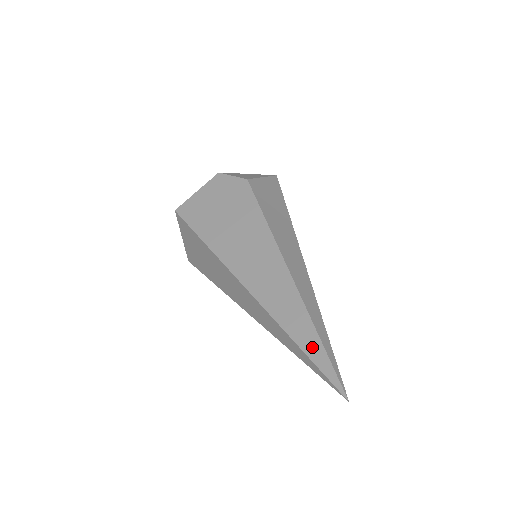
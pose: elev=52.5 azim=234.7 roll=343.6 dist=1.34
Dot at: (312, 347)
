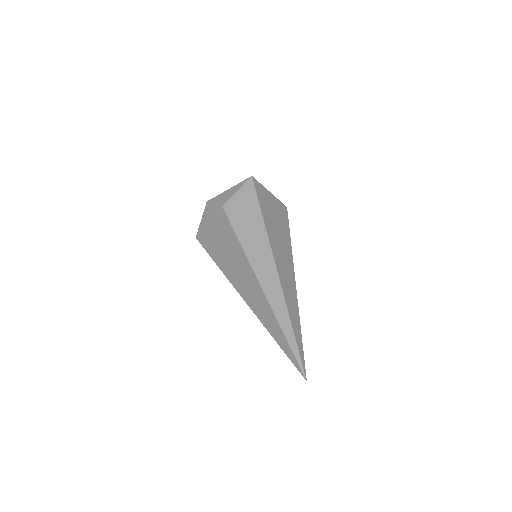
Dot at: (283, 344)
